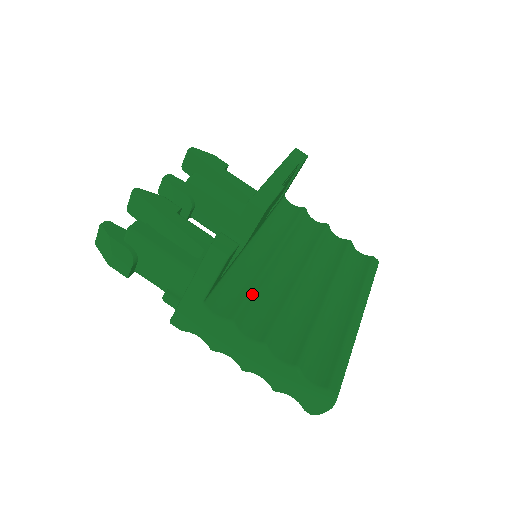
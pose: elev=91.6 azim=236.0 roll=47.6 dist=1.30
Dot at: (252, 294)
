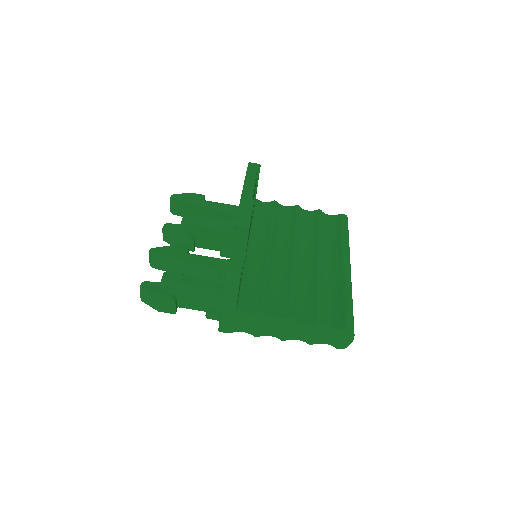
Dot at: (266, 287)
